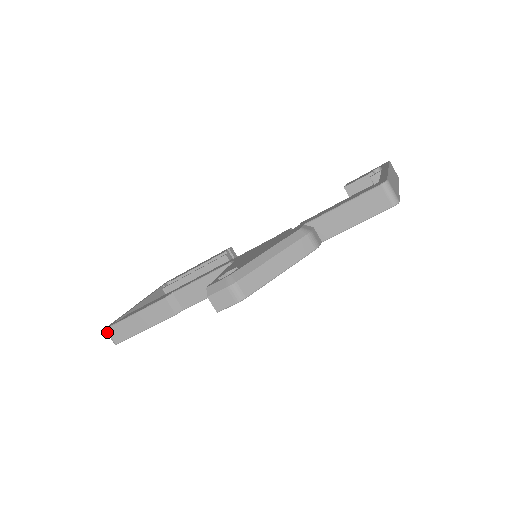
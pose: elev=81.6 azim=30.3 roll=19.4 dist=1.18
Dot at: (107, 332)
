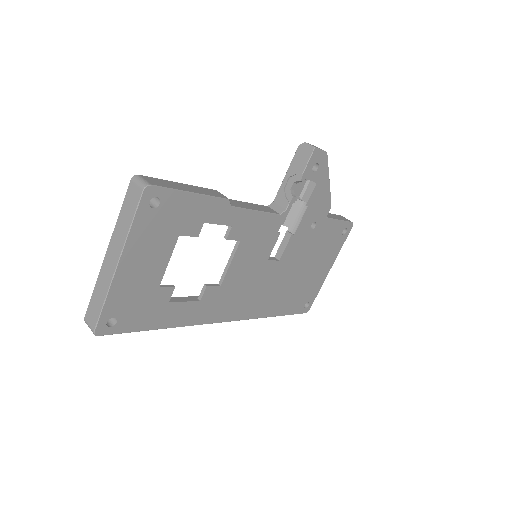
Dot at: (139, 176)
